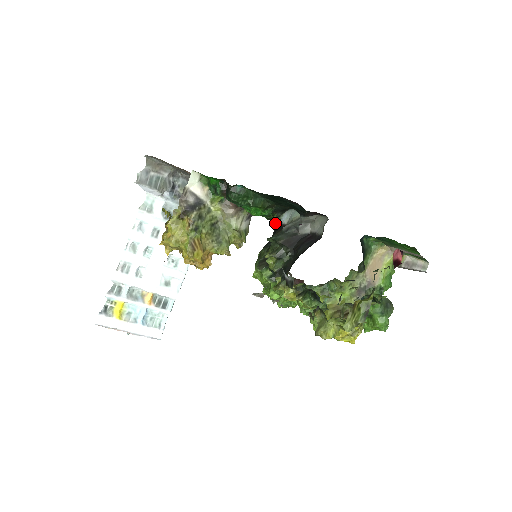
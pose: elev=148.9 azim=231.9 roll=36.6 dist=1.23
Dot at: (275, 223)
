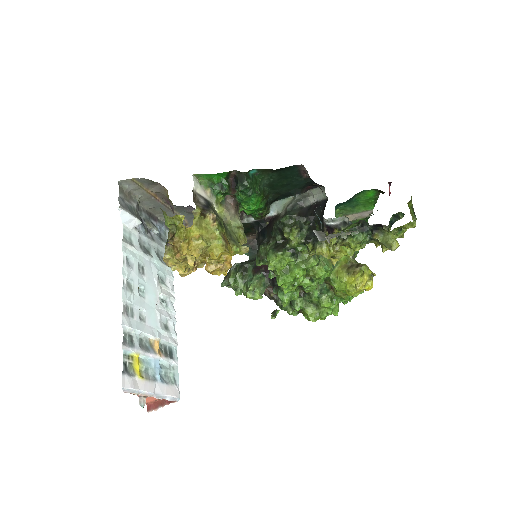
Dot at: (260, 222)
